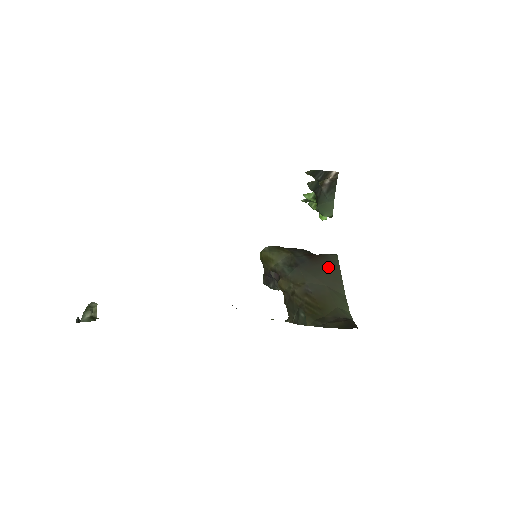
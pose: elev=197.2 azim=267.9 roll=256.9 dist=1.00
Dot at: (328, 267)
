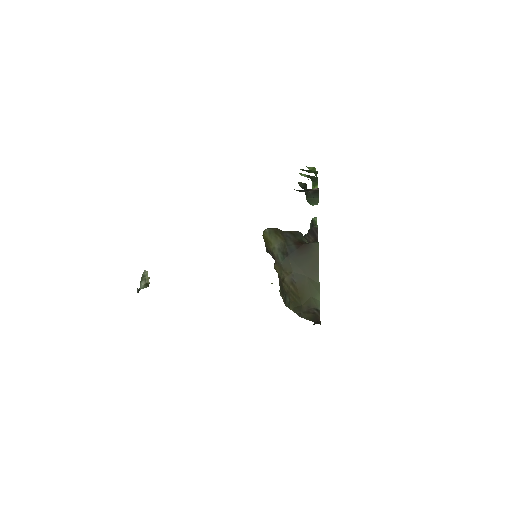
Dot at: (310, 257)
